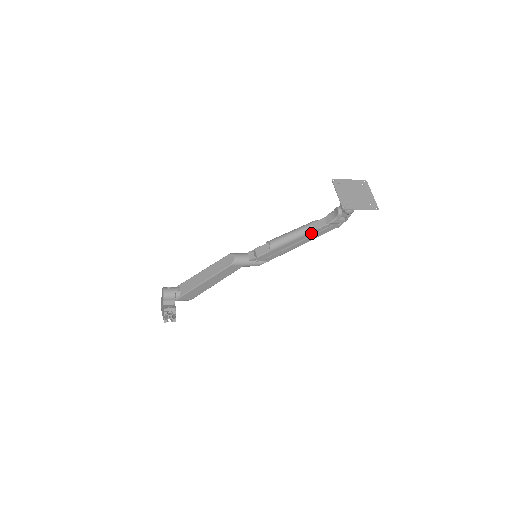
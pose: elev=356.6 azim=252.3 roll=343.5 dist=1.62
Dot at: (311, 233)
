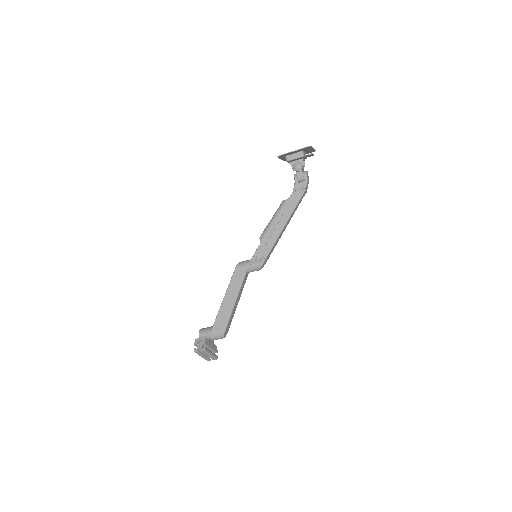
Dot at: (284, 207)
